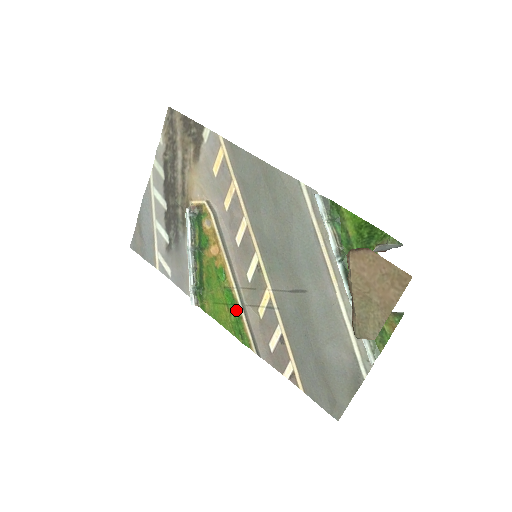
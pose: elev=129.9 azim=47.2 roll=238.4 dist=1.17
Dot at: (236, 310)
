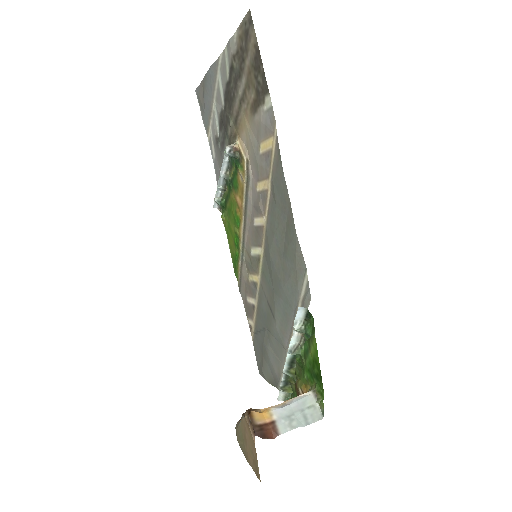
Dot at: (238, 252)
